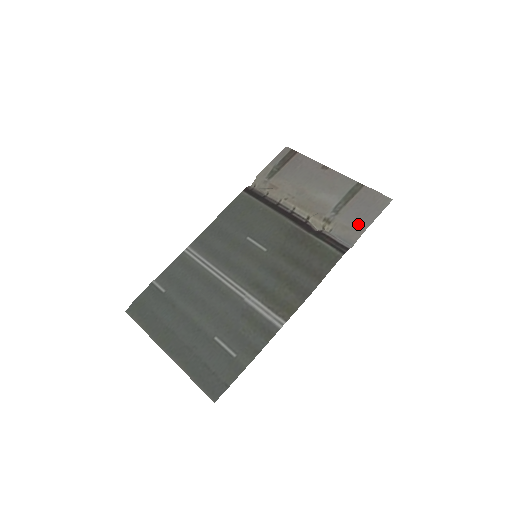
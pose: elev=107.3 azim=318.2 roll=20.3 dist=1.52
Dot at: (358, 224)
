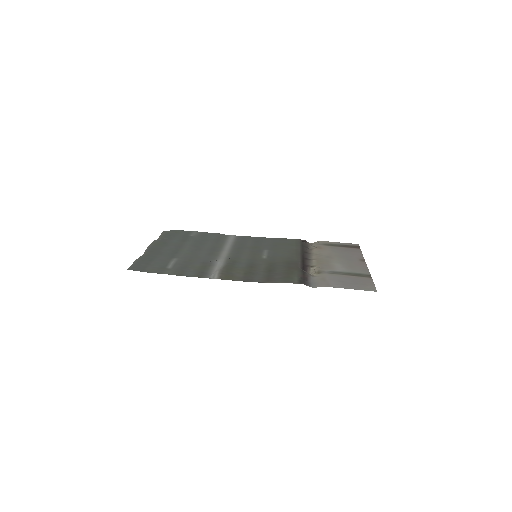
Dot at: (334, 283)
